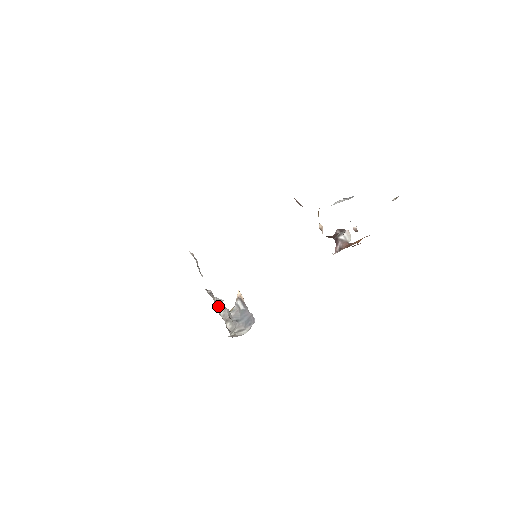
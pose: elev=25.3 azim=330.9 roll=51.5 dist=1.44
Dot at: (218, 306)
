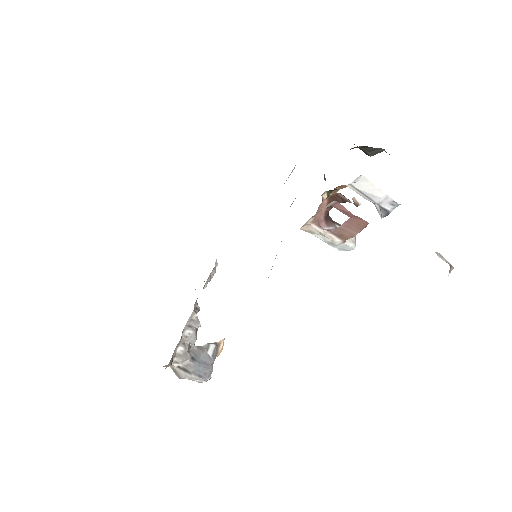
Dot at: (191, 324)
